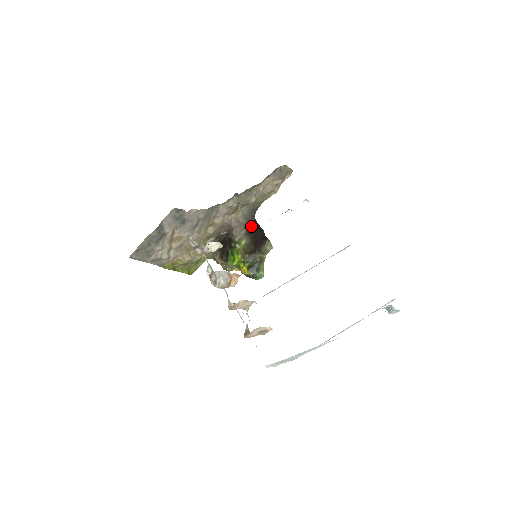
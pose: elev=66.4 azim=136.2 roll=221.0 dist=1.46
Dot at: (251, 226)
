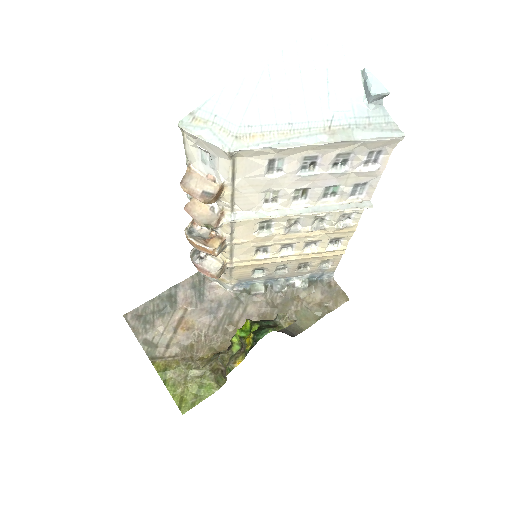
Dot at: (282, 332)
